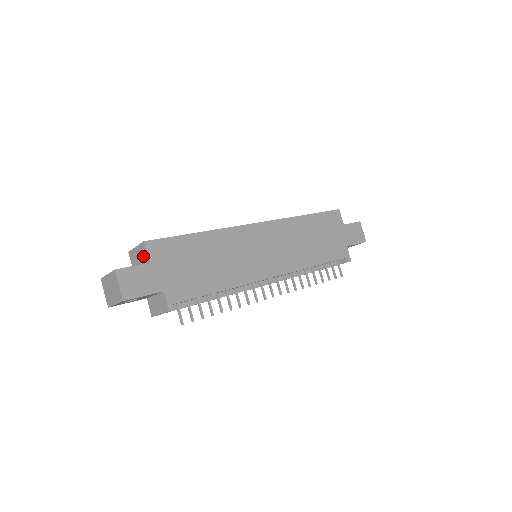
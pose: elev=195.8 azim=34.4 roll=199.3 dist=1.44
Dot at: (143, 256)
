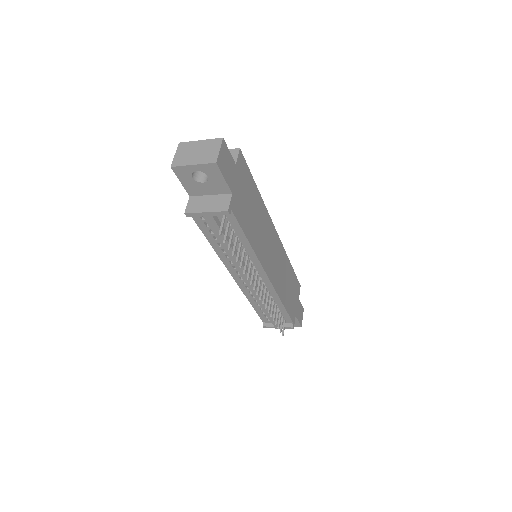
Dot at: occluded
